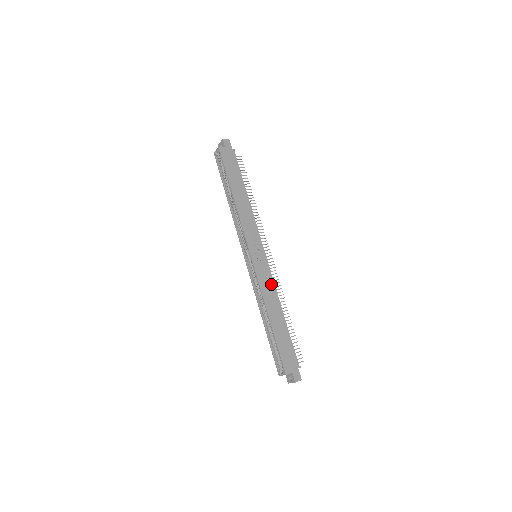
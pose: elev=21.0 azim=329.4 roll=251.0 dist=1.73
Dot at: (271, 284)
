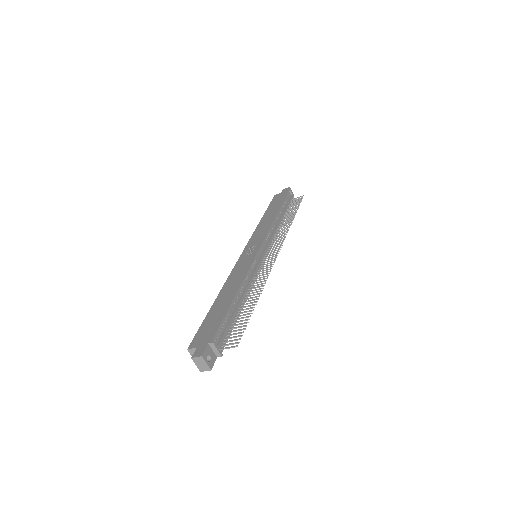
Dot at: (245, 270)
